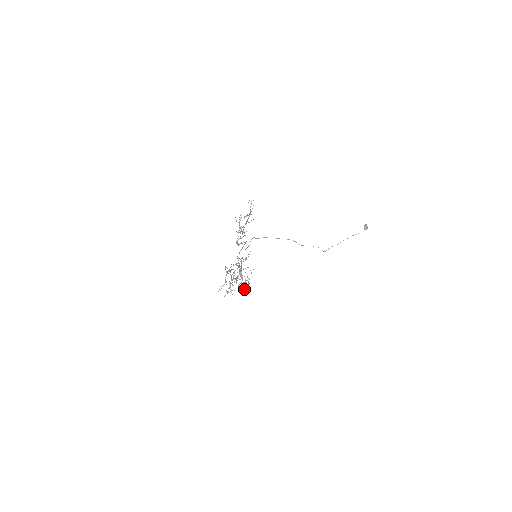
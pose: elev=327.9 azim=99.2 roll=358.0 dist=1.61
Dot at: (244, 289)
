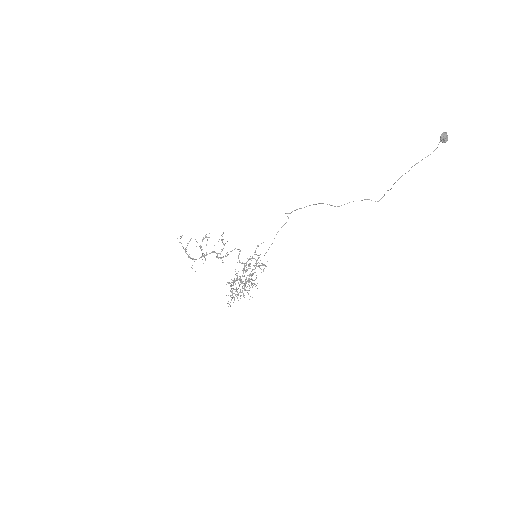
Dot at: occluded
